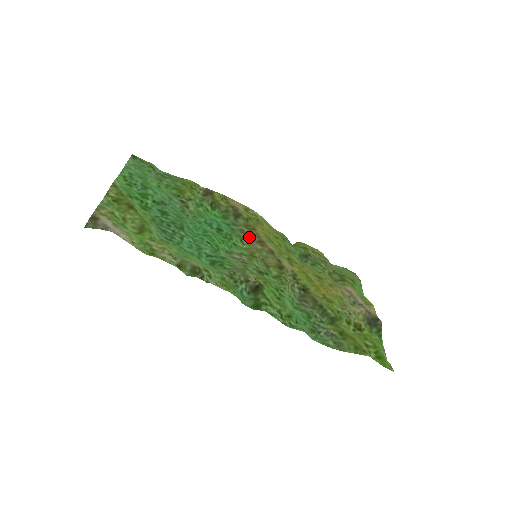
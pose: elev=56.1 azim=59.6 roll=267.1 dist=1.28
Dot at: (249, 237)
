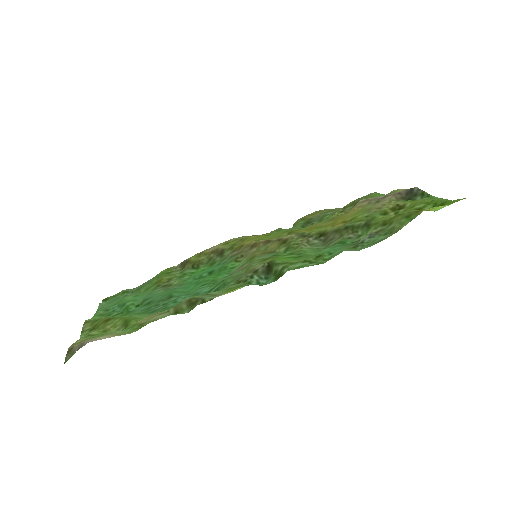
Dot at: (241, 253)
